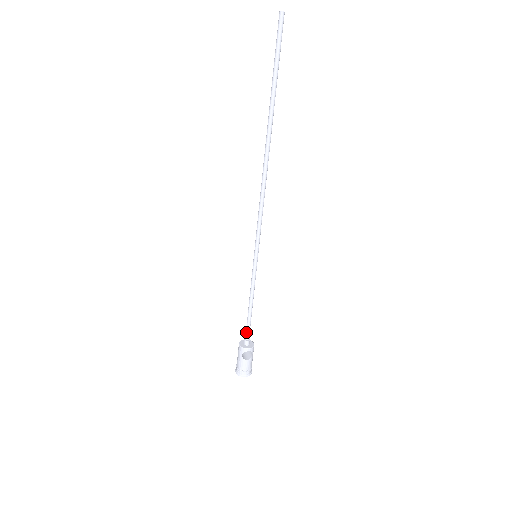
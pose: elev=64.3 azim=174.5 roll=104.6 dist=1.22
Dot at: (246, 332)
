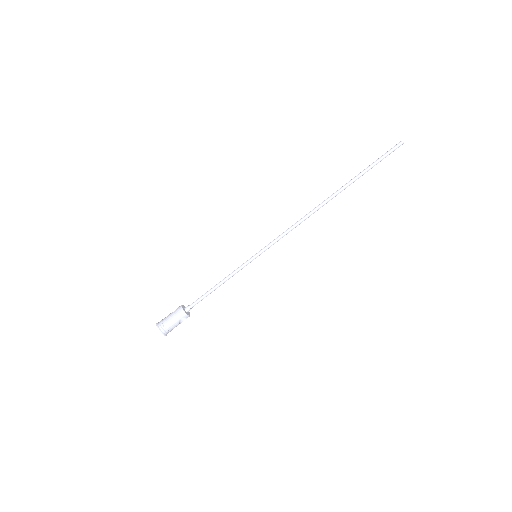
Dot at: (196, 302)
